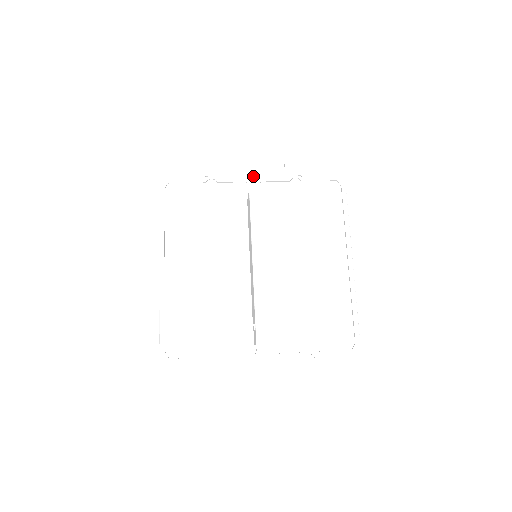
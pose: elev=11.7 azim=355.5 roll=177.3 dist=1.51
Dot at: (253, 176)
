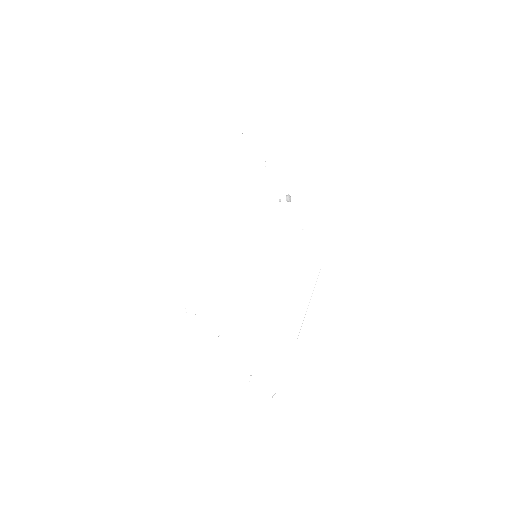
Dot at: (289, 199)
